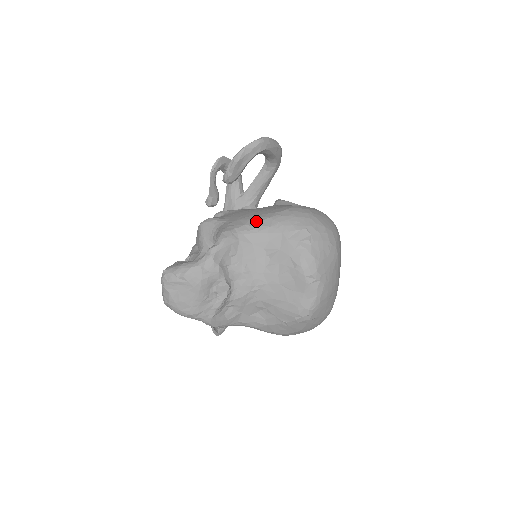
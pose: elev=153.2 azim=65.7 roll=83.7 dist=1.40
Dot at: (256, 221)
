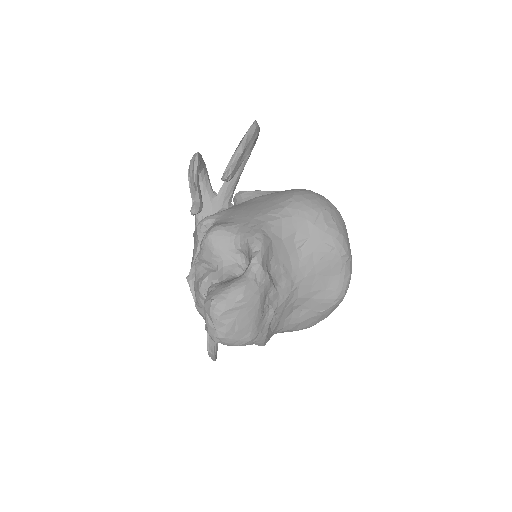
Dot at: (274, 215)
